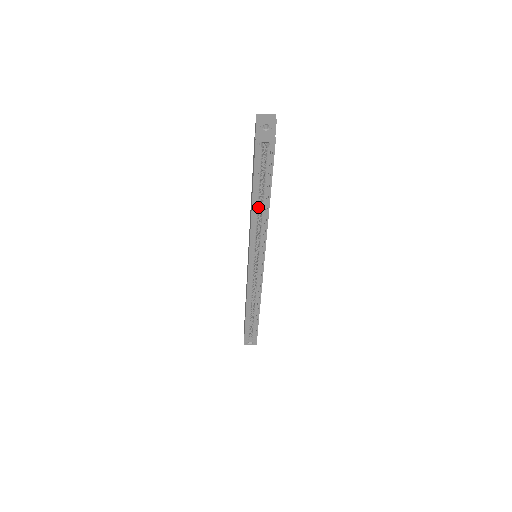
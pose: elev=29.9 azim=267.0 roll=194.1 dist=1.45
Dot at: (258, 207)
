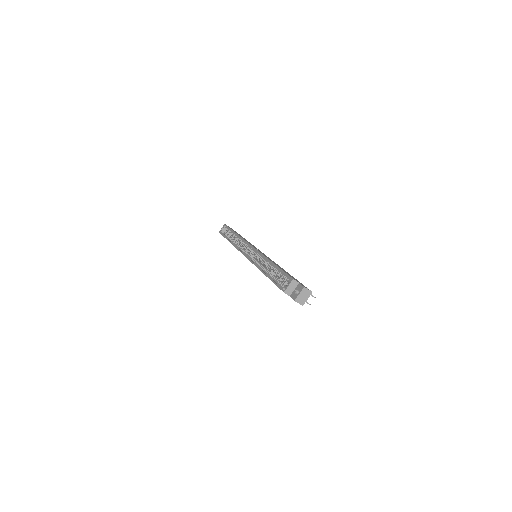
Dot at: (233, 240)
